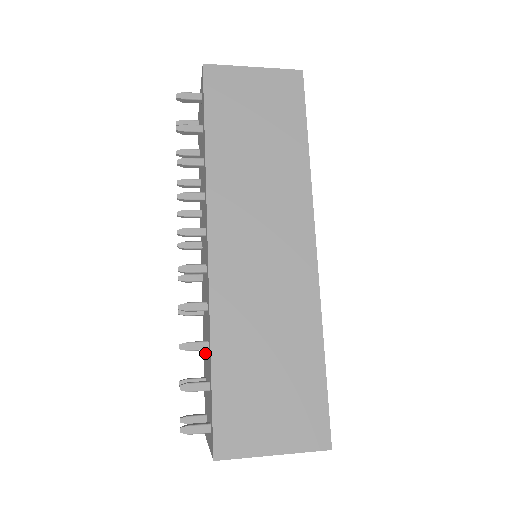
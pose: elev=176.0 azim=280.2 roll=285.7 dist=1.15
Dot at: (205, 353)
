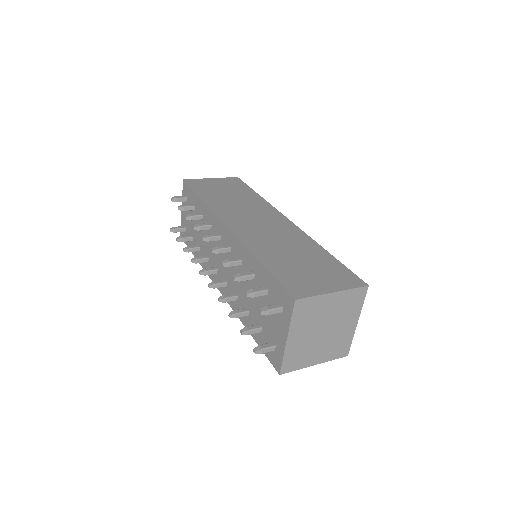
Dot at: (251, 308)
